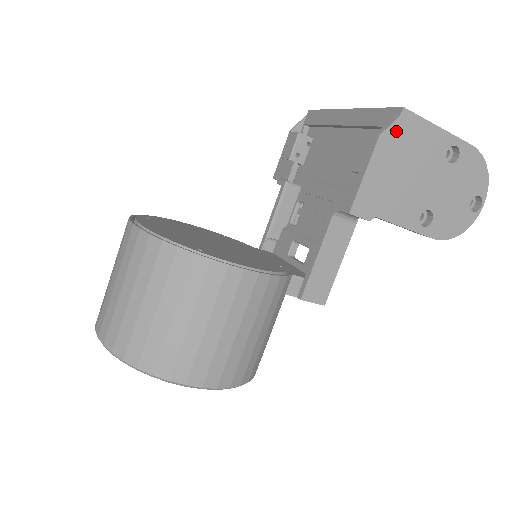
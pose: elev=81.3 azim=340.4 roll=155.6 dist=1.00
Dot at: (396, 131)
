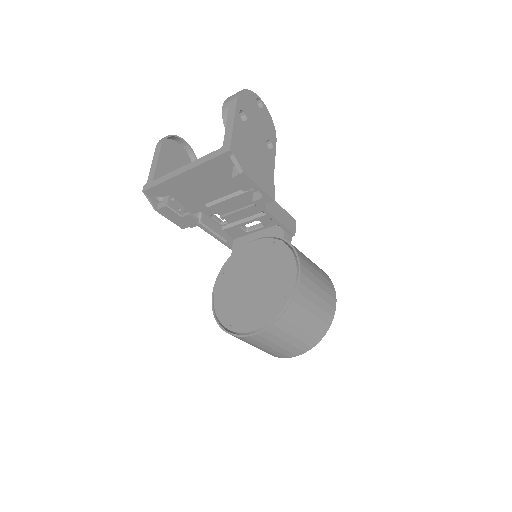
Dot at: (240, 159)
